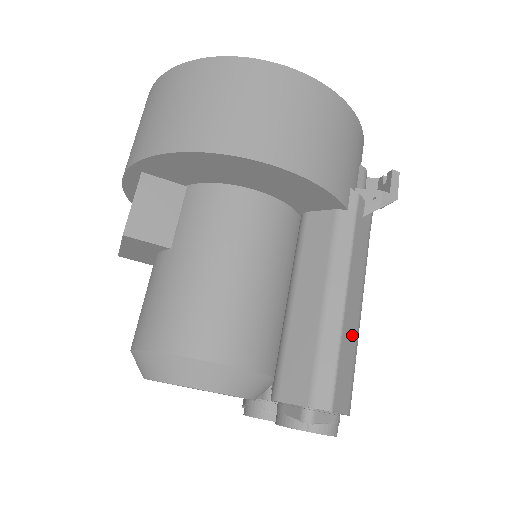
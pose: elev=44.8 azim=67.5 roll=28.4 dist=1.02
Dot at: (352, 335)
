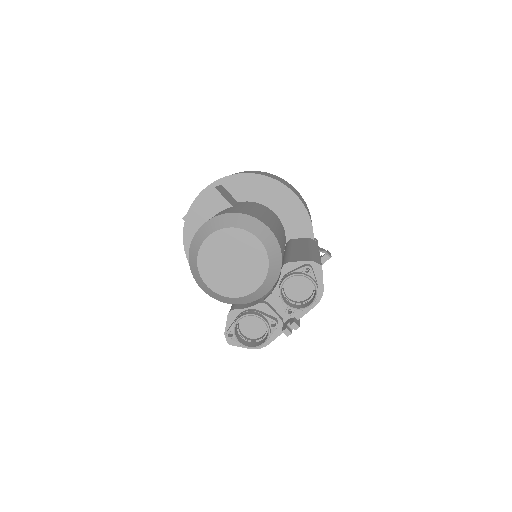
Dot at: occluded
